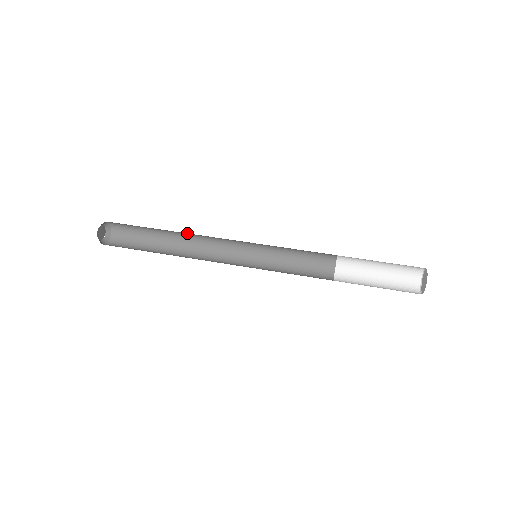
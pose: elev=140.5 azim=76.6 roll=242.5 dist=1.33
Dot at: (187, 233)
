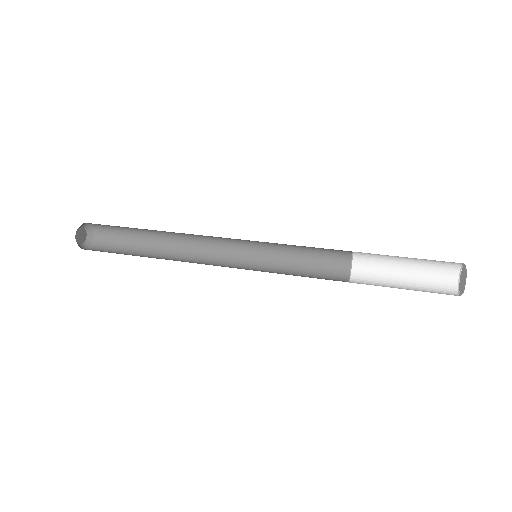
Dot at: (180, 241)
